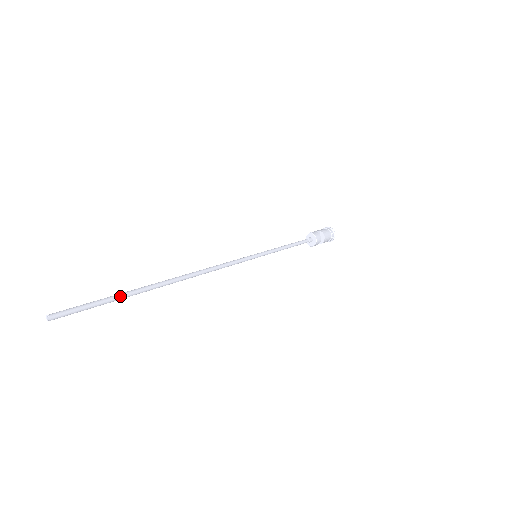
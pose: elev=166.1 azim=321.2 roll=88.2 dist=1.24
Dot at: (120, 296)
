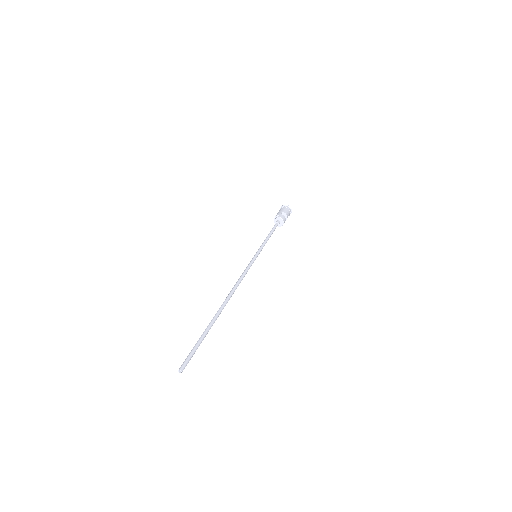
Dot at: (206, 334)
